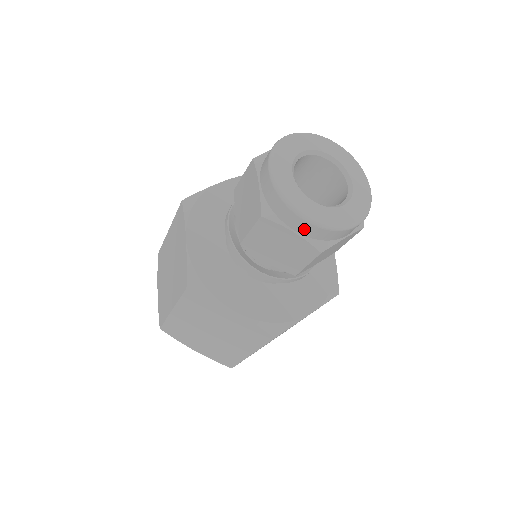
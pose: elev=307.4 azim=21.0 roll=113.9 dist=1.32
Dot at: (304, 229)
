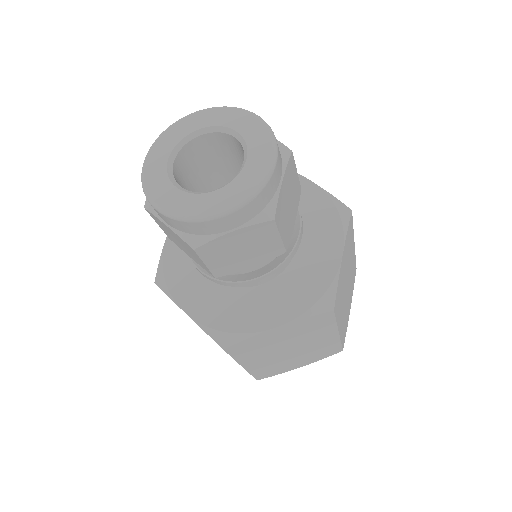
Dot at: (235, 221)
